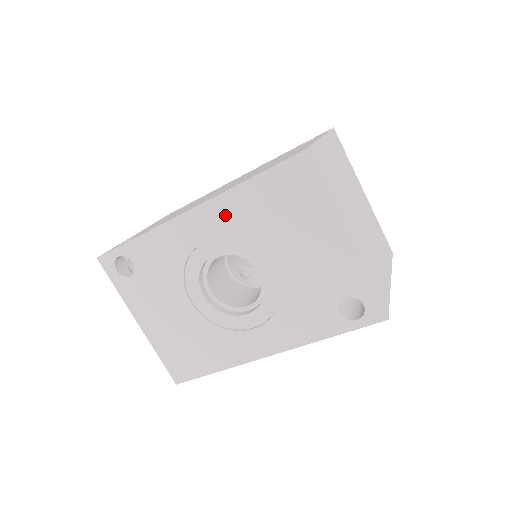
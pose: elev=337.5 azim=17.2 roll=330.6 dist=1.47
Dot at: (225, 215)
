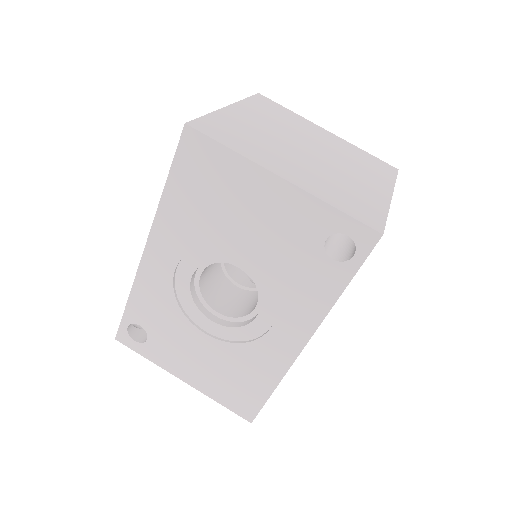
Dot at: (172, 232)
